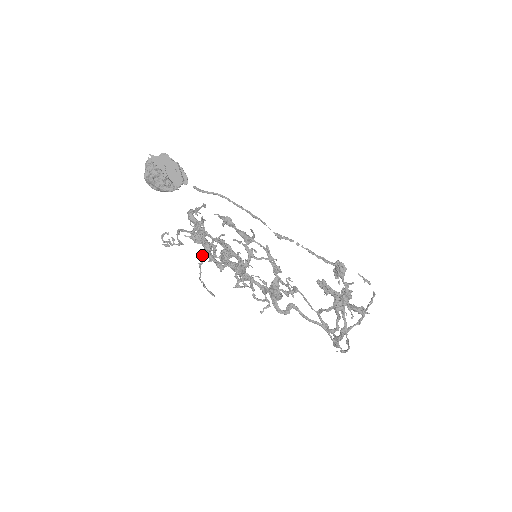
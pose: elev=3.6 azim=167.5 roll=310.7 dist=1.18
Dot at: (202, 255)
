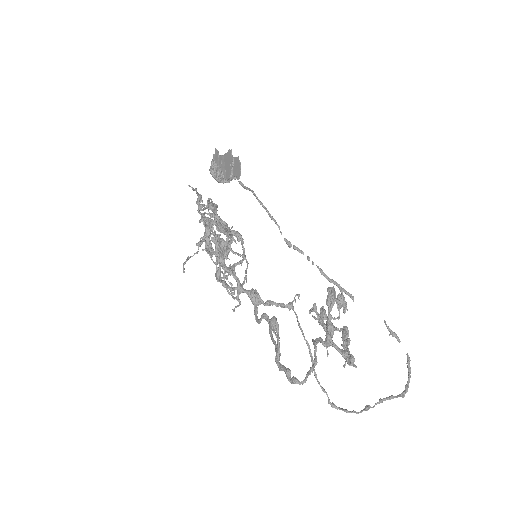
Dot at: occluded
